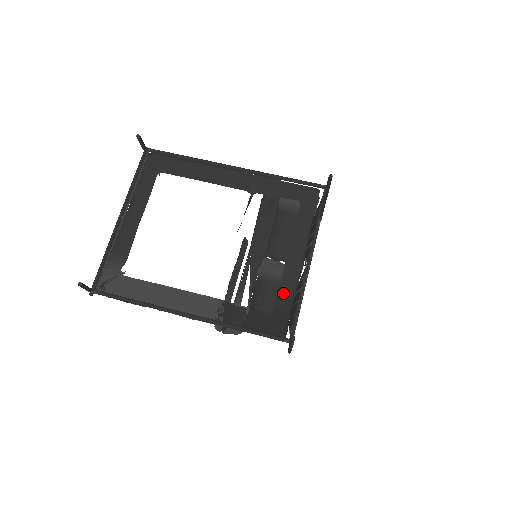
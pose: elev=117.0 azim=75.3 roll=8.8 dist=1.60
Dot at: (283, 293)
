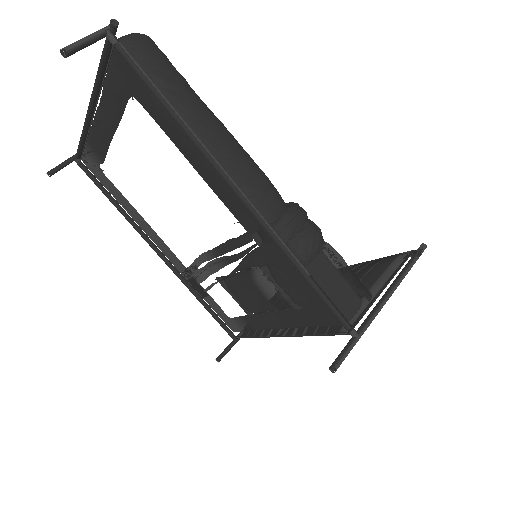
Dot at: (244, 321)
